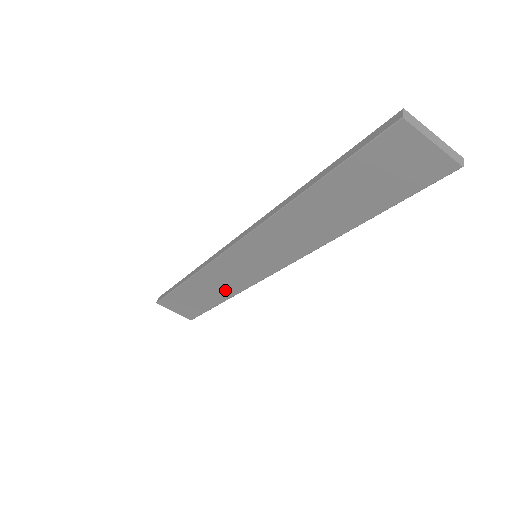
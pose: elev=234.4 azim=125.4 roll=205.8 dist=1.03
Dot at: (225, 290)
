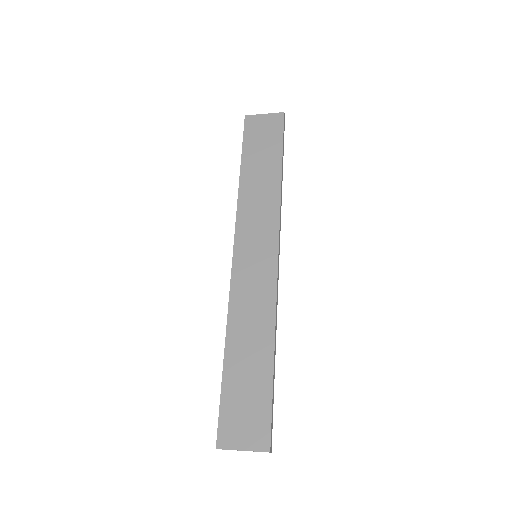
Dot at: occluded
